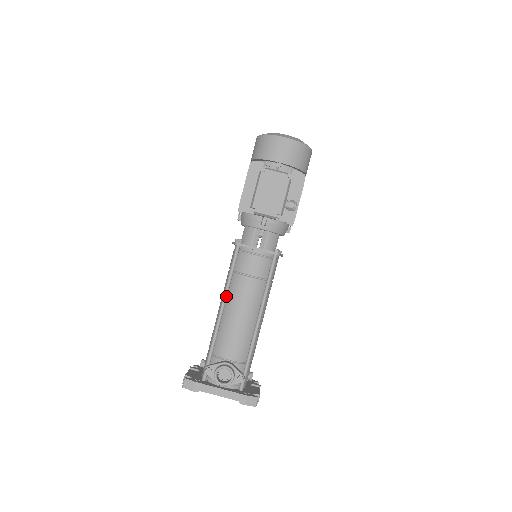
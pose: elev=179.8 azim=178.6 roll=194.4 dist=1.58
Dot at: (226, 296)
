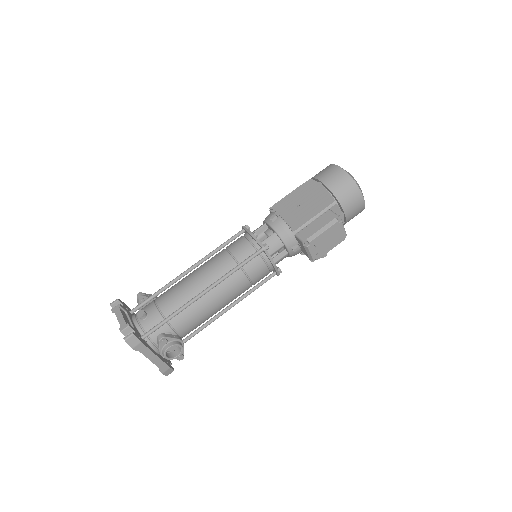
Dot at: (220, 283)
